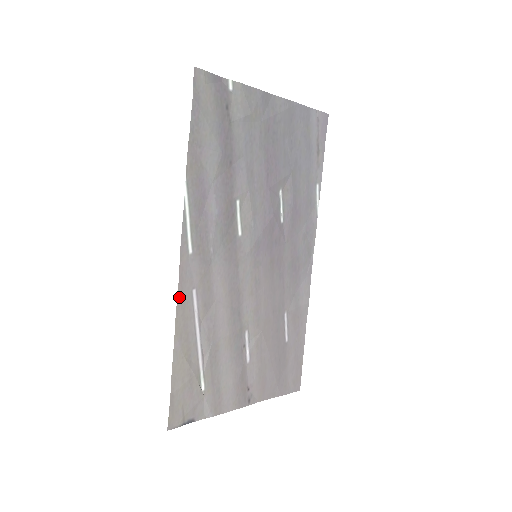
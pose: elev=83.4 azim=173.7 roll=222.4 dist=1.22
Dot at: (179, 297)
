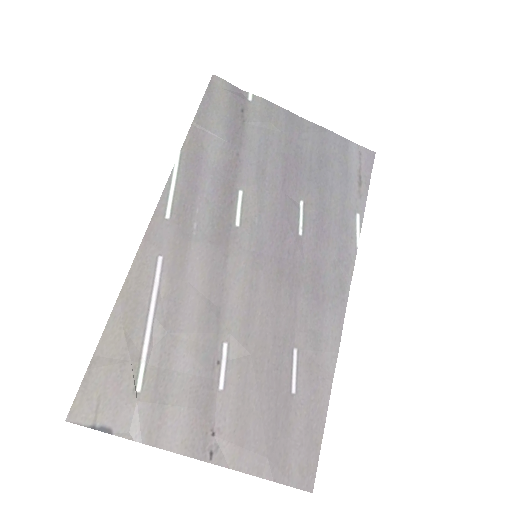
Dot at: (138, 256)
